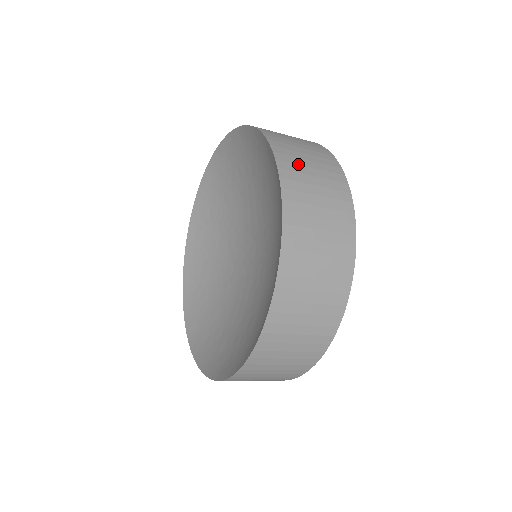
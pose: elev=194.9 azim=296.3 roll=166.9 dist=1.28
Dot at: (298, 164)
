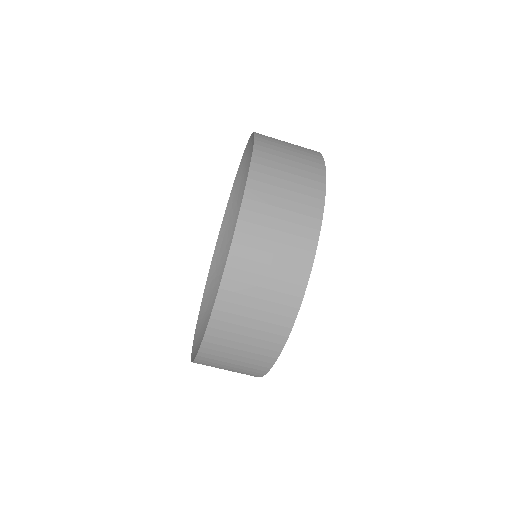
Dot at: occluded
